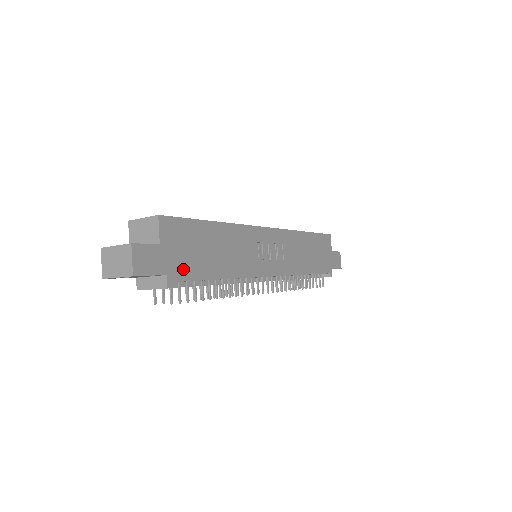
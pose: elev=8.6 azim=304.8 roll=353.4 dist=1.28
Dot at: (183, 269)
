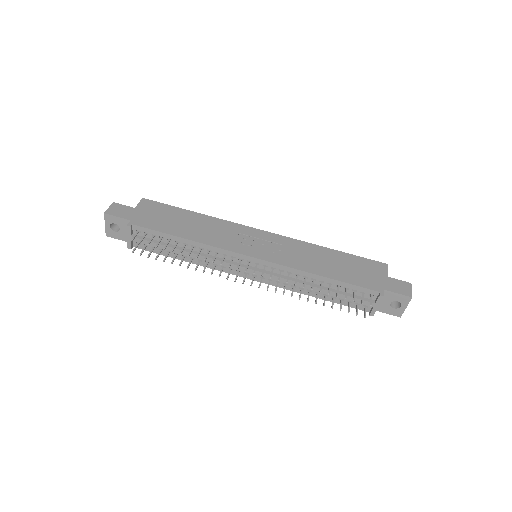
Dot at: (148, 223)
